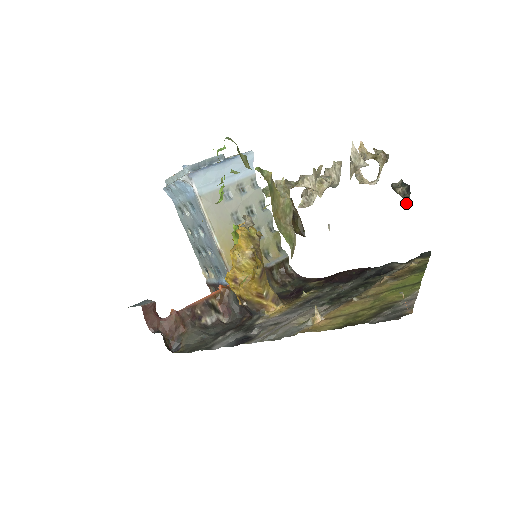
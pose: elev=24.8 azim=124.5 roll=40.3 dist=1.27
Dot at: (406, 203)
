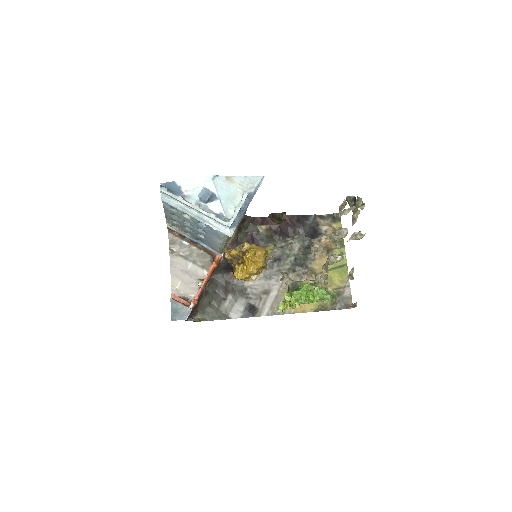
Dot at: occluded
